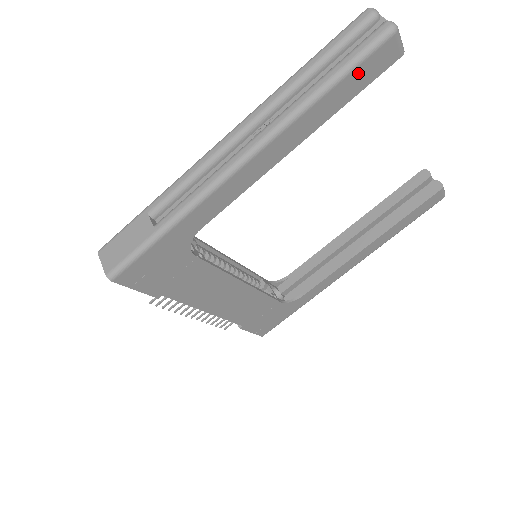
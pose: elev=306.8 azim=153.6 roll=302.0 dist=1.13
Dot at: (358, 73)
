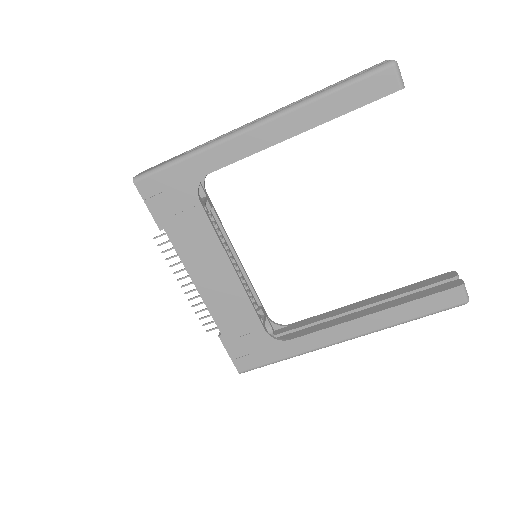
Dot at: (360, 88)
